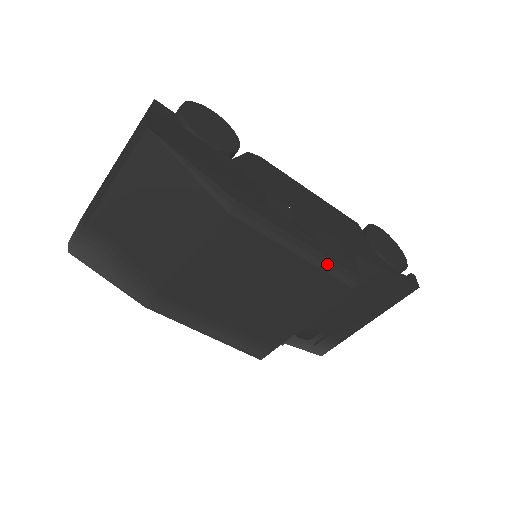
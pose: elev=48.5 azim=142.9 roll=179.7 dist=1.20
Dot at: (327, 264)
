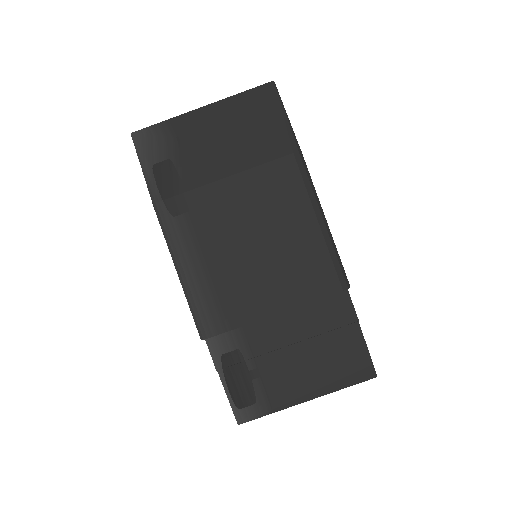
Dot at: (335, 251)
